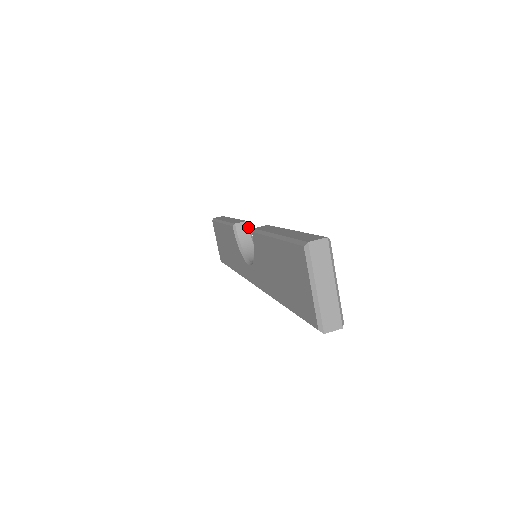
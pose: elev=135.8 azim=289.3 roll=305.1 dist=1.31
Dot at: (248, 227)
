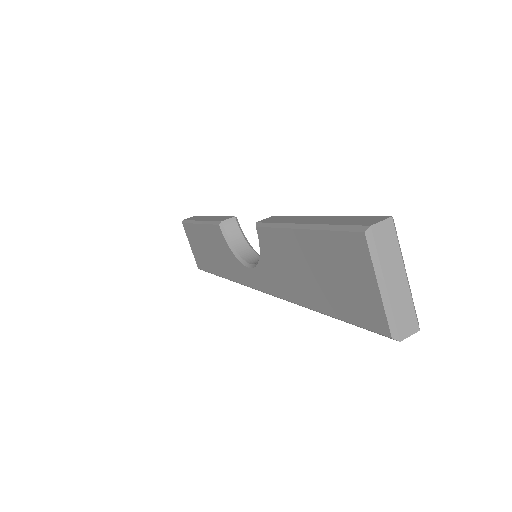
Dot at: (237, 223)
